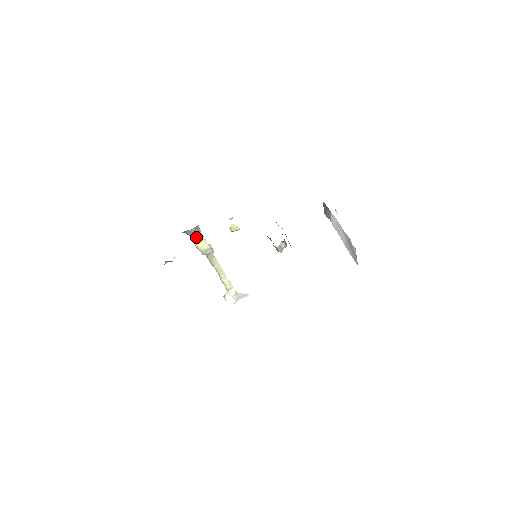
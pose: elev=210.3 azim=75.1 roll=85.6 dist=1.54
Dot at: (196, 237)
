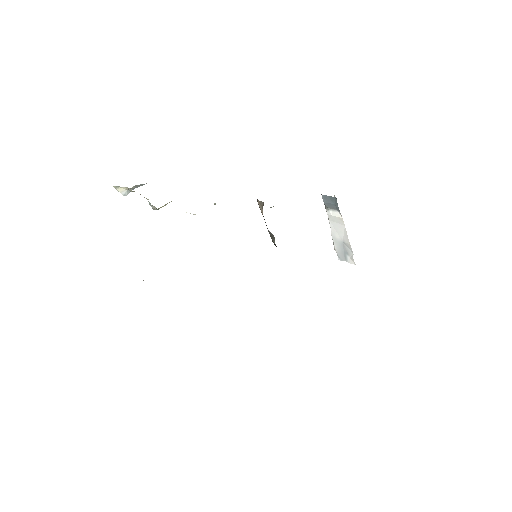
Dot at: occluded
